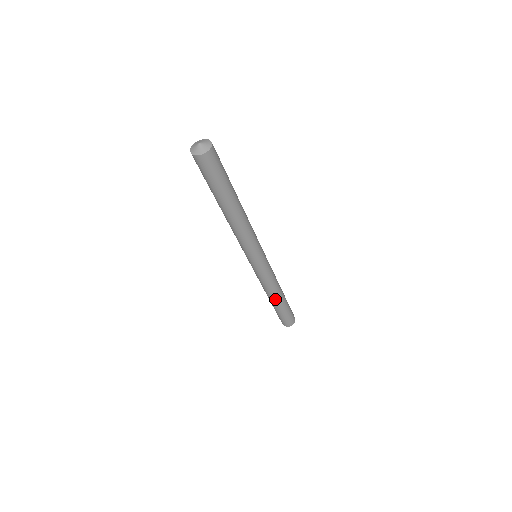
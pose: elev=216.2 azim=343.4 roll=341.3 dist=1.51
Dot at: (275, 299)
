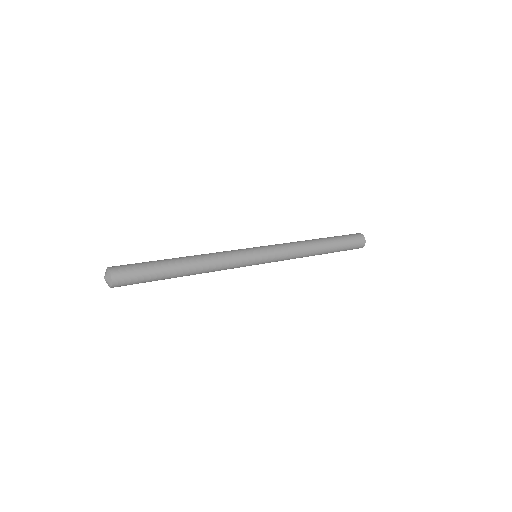
Dot at: occluded
